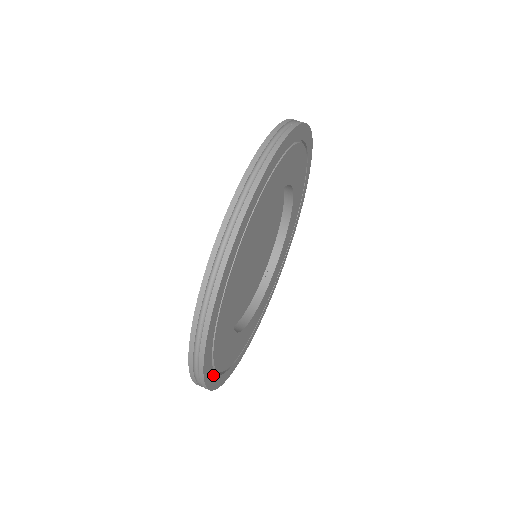
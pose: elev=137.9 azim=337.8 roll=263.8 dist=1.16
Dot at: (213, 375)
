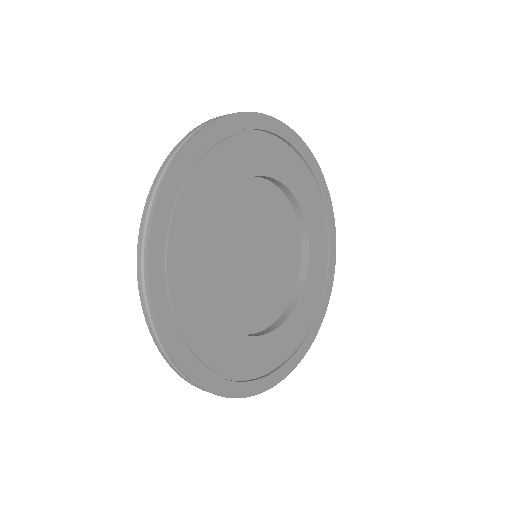
Dot at: (203, 371)
